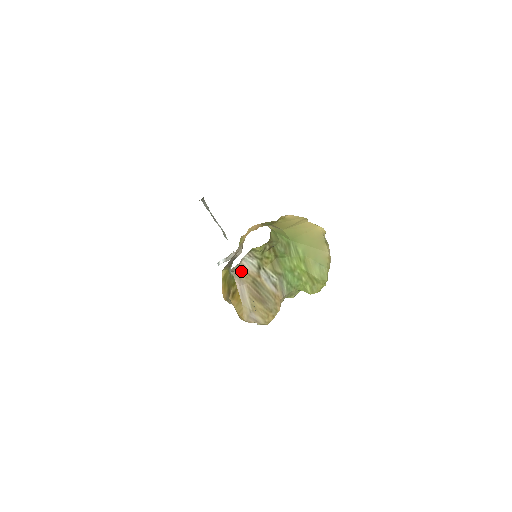
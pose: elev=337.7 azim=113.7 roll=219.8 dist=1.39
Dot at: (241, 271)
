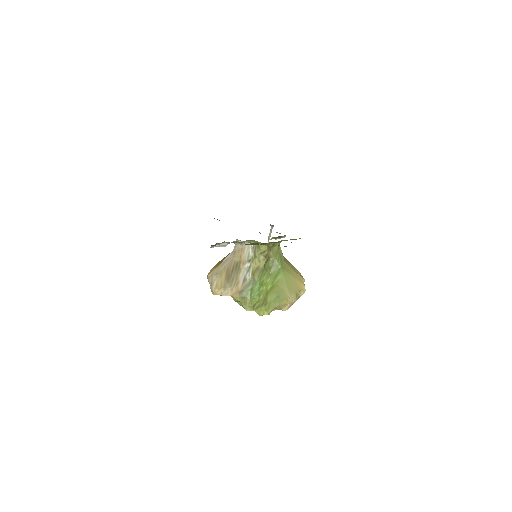
Dot at: (240, 249)
